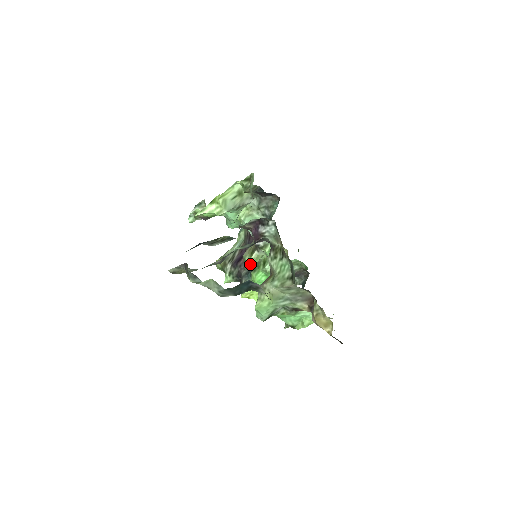
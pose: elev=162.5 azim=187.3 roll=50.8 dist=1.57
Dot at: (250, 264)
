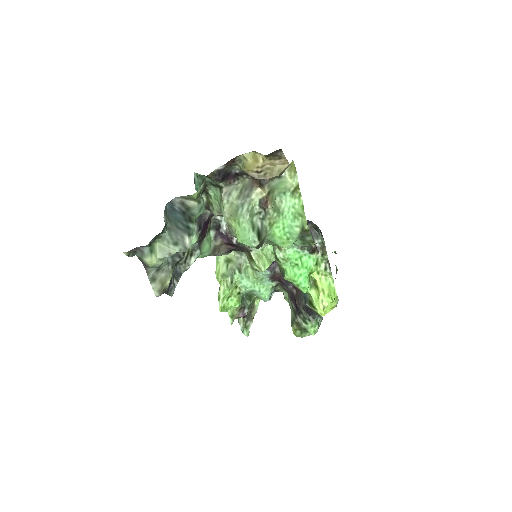
Dot at: (260, 266)
